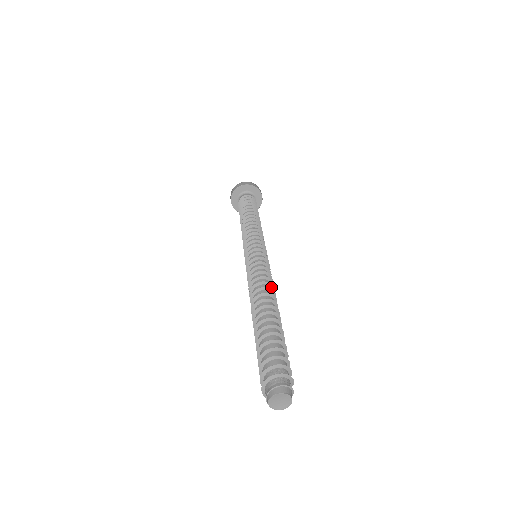
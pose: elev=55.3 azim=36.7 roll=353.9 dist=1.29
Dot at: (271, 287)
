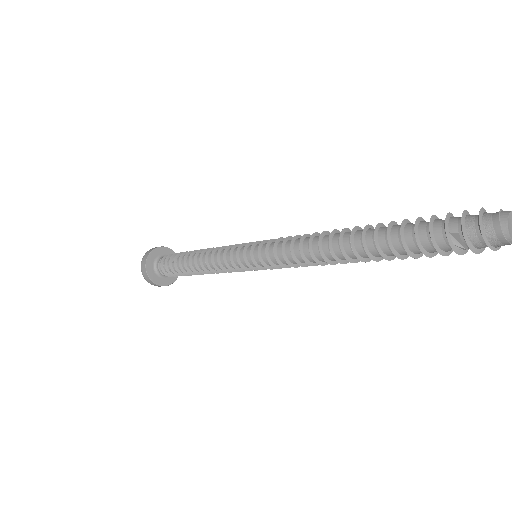
Dot at: occluded
